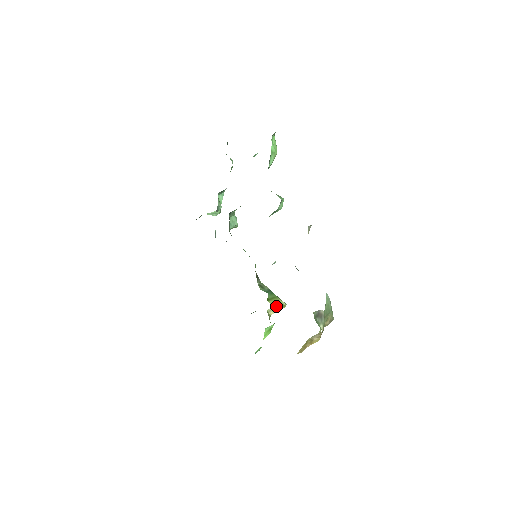
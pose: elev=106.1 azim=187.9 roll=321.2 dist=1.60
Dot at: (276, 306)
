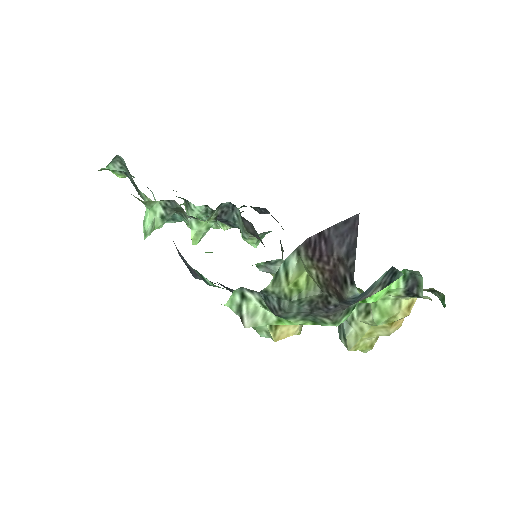
Dot at: occluded
